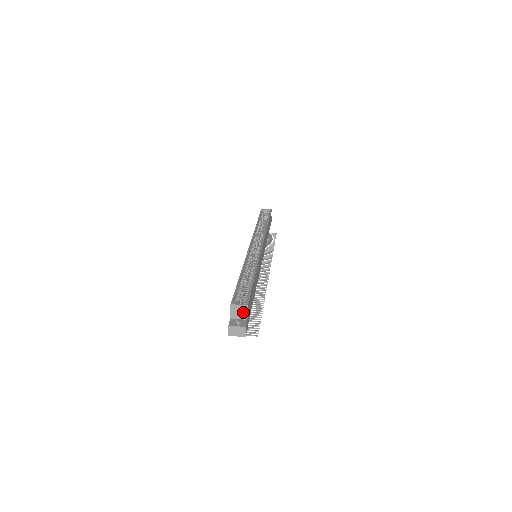
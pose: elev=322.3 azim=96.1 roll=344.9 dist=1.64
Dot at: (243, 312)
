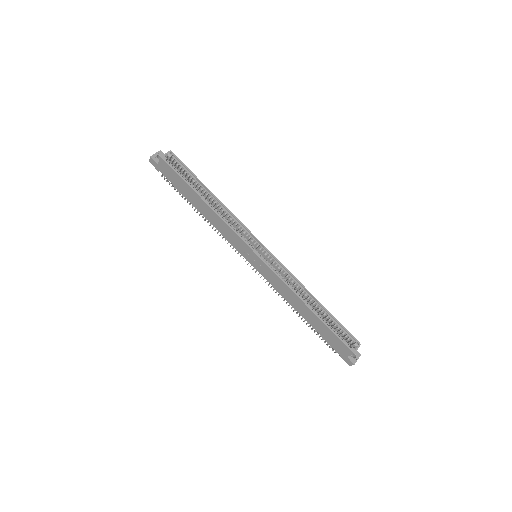
Dot at: occluded
